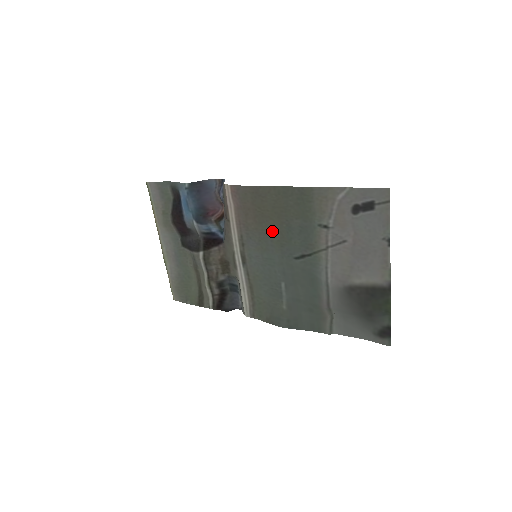
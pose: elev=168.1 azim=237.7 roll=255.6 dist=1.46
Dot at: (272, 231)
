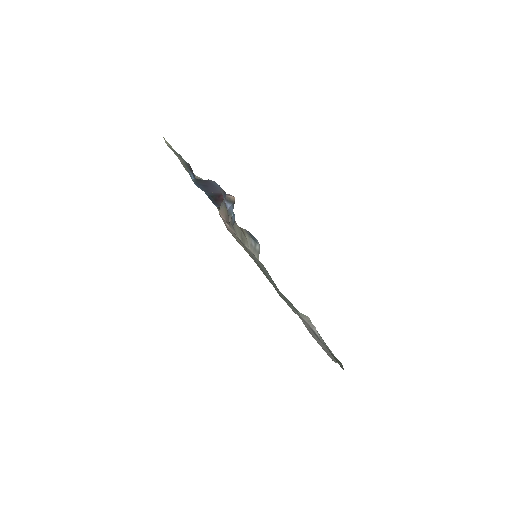
Dot at: (260, 267)
